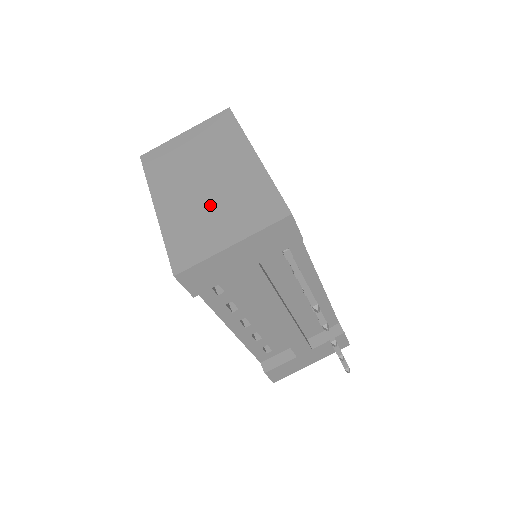
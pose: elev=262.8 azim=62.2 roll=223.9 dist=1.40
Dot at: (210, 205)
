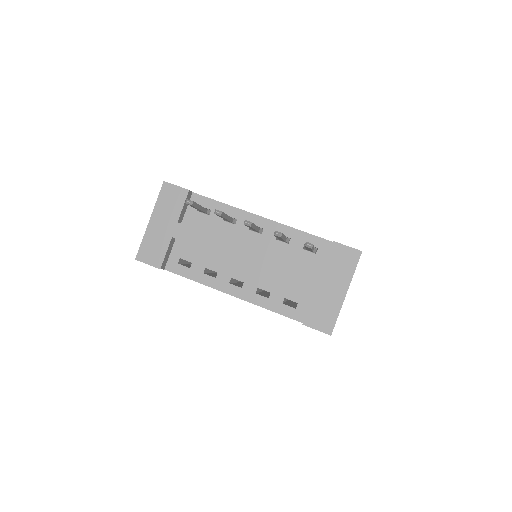
Dot at: occluded
